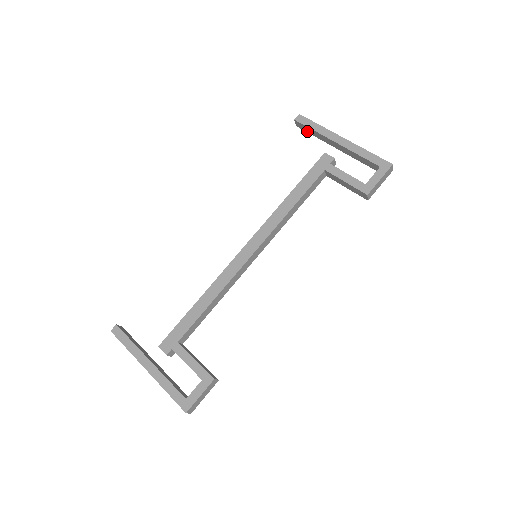
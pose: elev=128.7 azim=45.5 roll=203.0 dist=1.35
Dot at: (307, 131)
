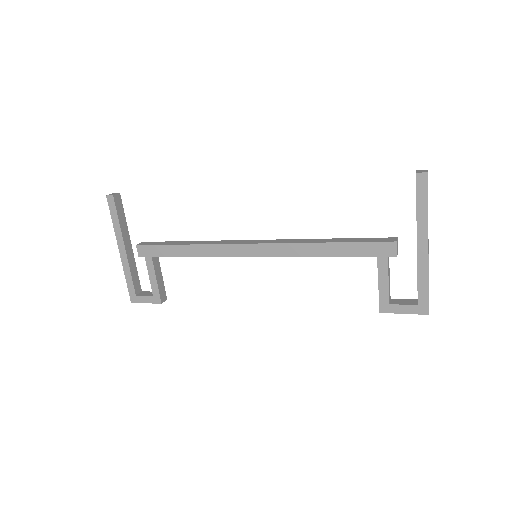
Dot at: occluded
